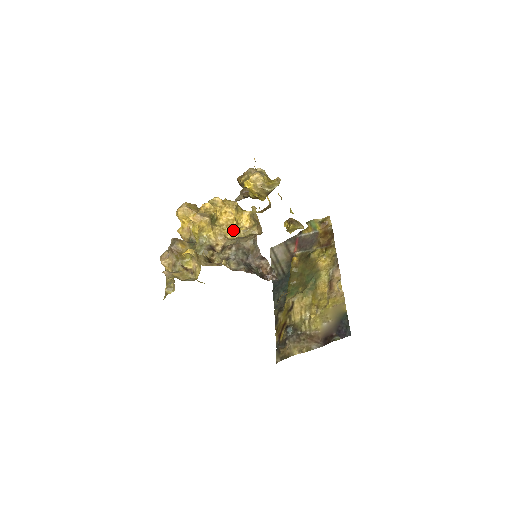
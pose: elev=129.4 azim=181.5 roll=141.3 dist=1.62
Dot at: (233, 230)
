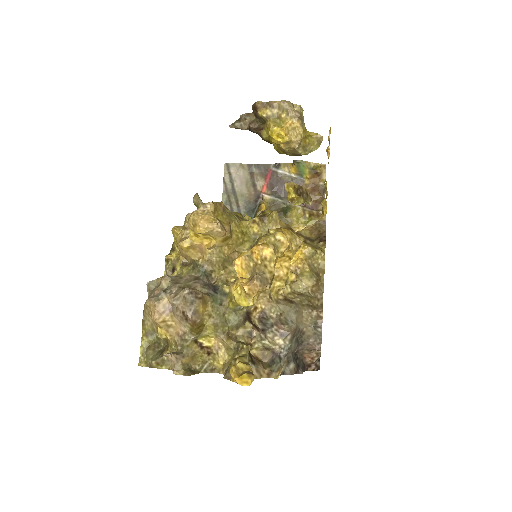
Dot at: (283, 286)
